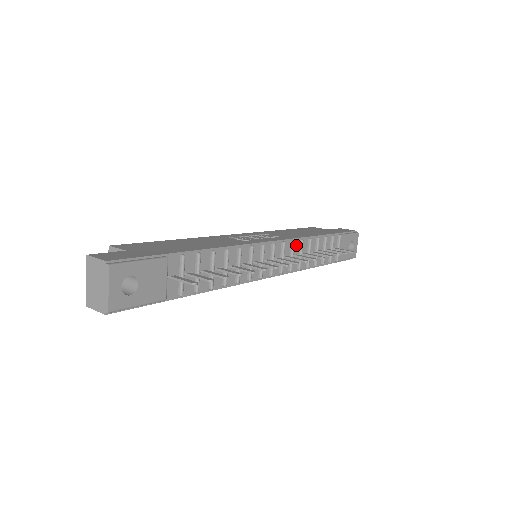
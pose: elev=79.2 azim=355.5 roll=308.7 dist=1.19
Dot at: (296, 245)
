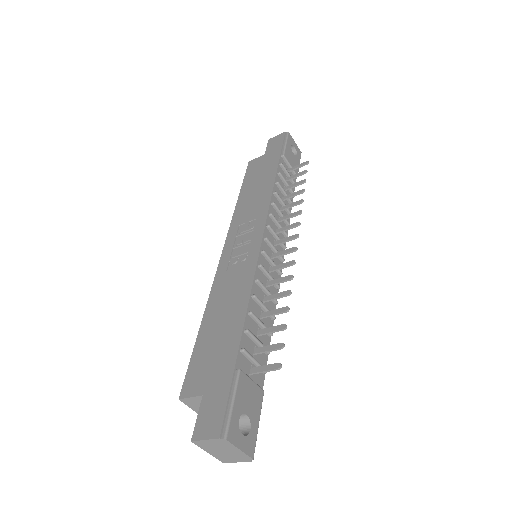
Dot at: (273, 212)
